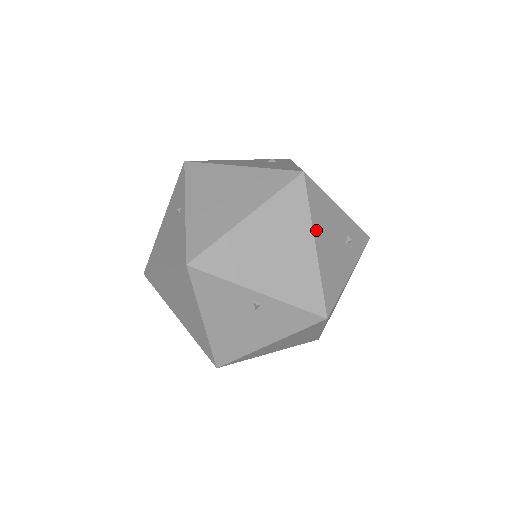
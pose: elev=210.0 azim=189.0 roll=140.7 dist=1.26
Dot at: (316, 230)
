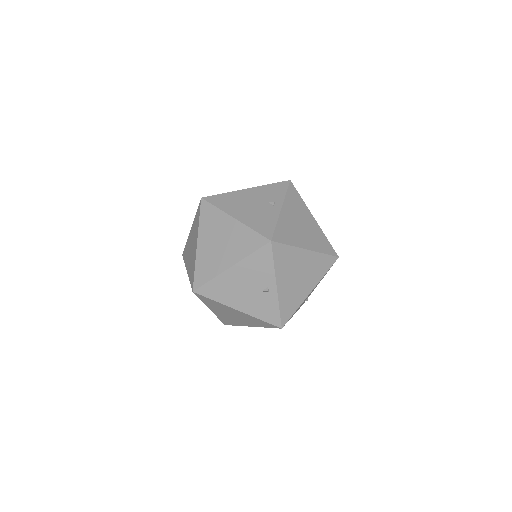
Dot at: occluded
